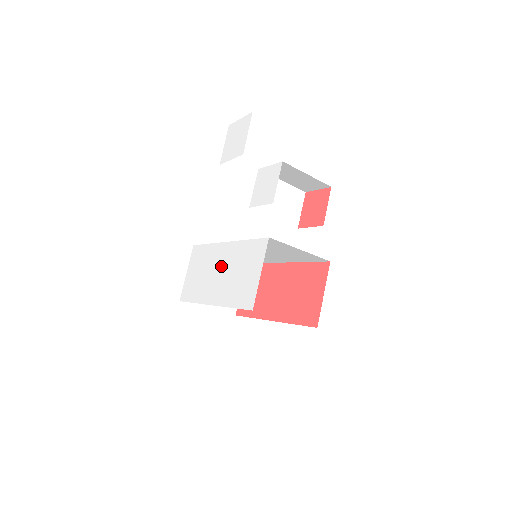
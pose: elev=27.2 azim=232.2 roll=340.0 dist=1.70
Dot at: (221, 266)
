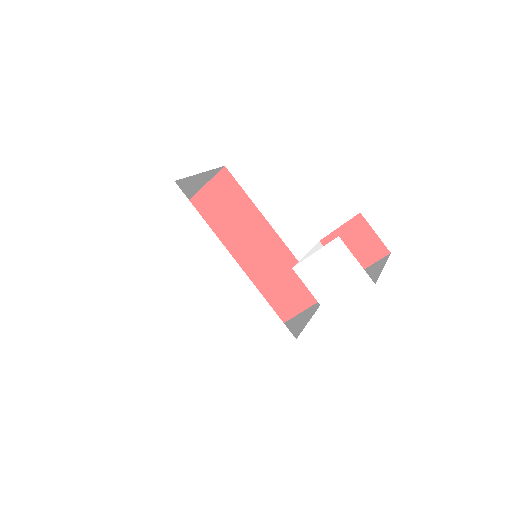
Dot at: (214, 280)
